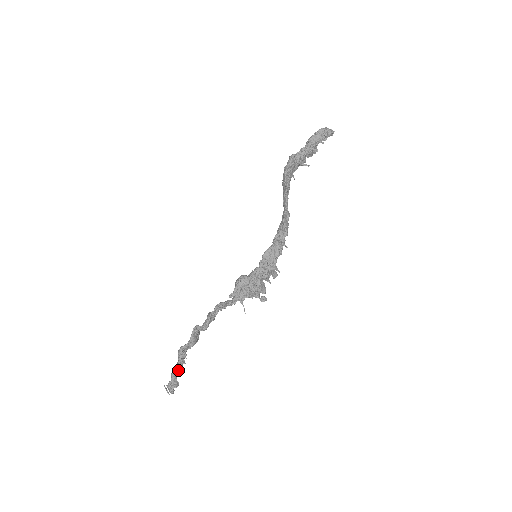
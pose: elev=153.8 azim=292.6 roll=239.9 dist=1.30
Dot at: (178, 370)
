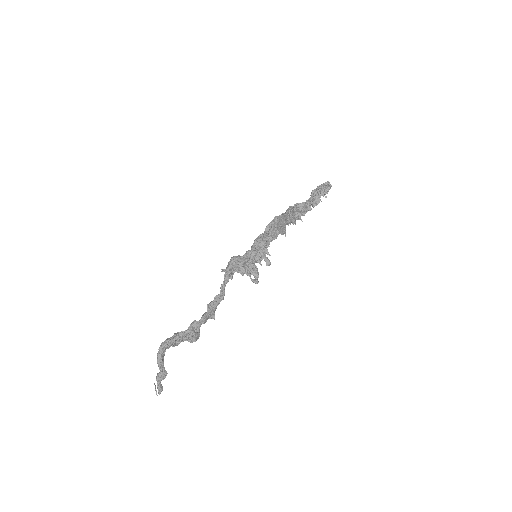
Dot at: (165, 343)
